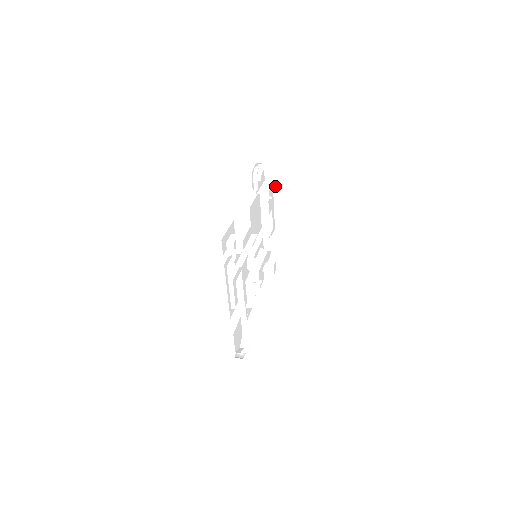
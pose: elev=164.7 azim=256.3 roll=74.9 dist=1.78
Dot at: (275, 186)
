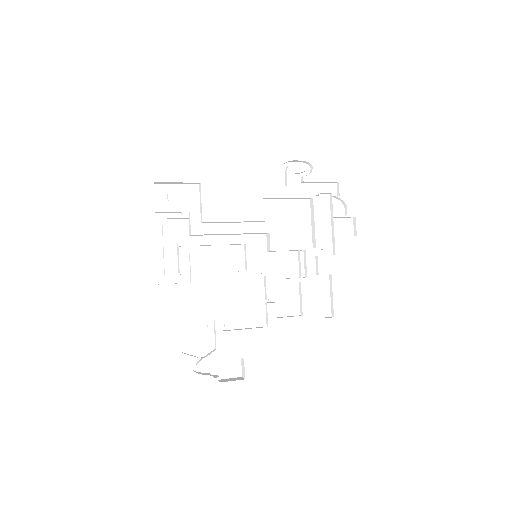
Dot at: (331, 195)
